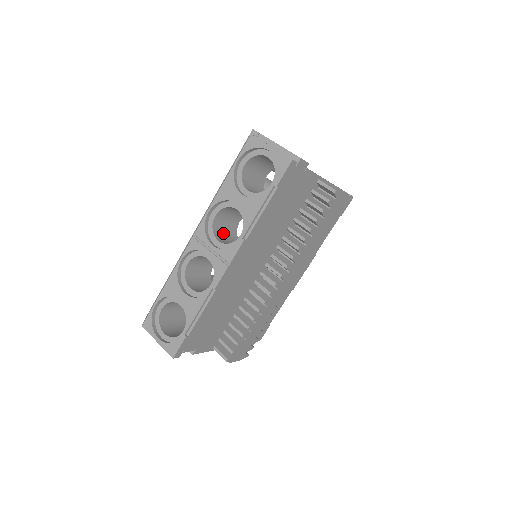
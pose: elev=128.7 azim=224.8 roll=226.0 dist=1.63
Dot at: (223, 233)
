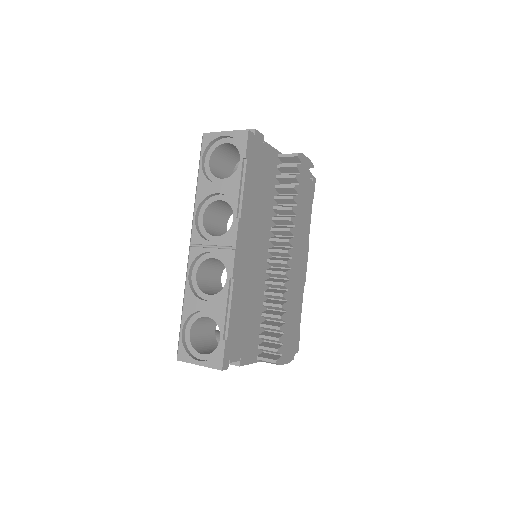
Dot at: (217, 234)
